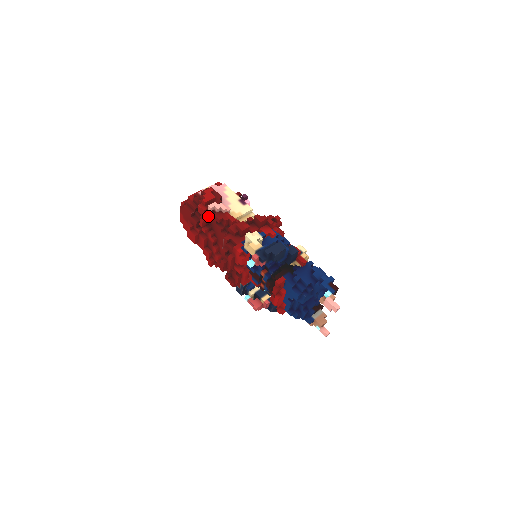
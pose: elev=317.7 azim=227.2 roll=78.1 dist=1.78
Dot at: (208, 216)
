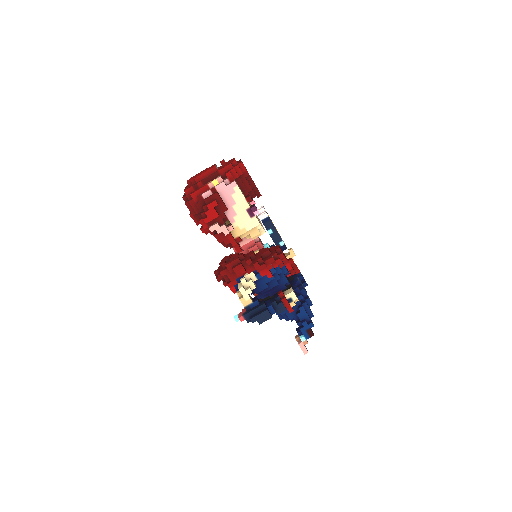
Dot at: (209, 230)
